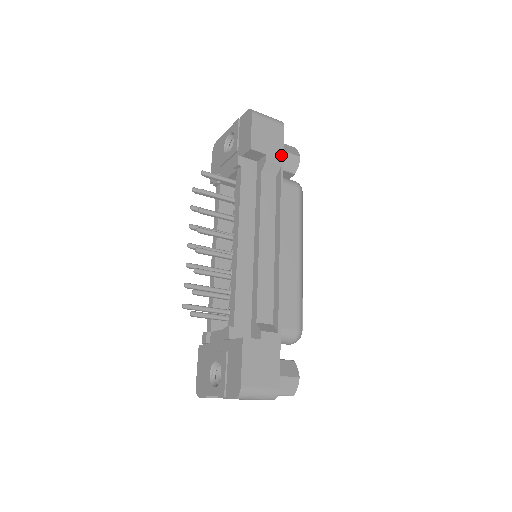
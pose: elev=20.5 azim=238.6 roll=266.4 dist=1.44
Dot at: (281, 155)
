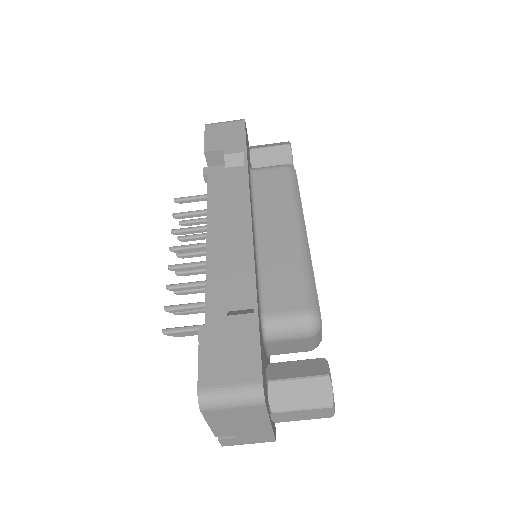
Dot at: (243, 143)
